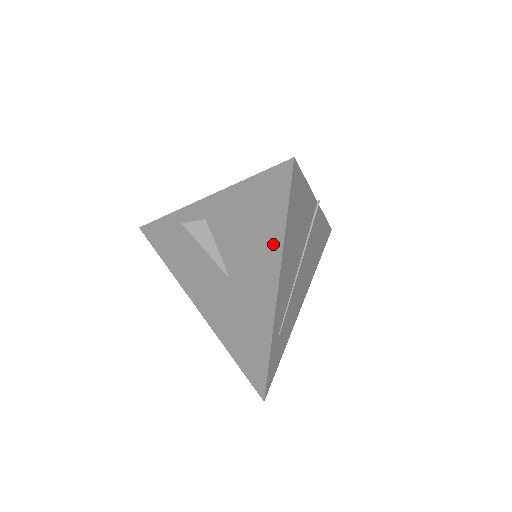
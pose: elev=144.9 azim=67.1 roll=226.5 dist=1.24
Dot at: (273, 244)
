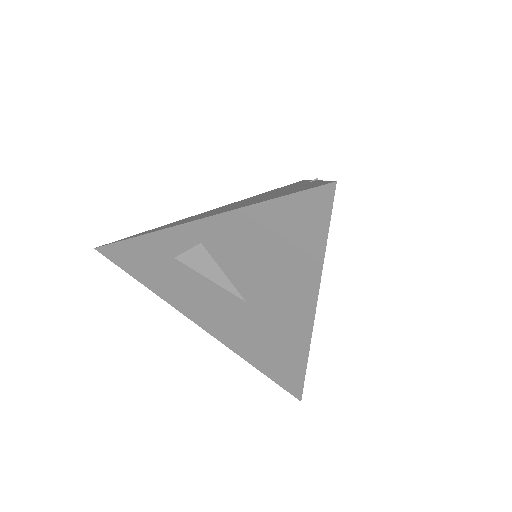
Dot at: (307, 271)
